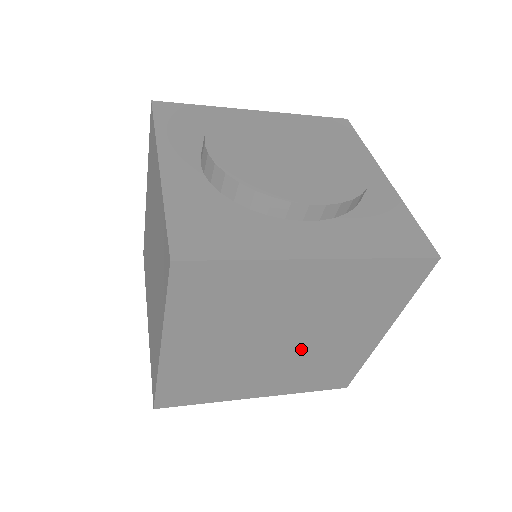
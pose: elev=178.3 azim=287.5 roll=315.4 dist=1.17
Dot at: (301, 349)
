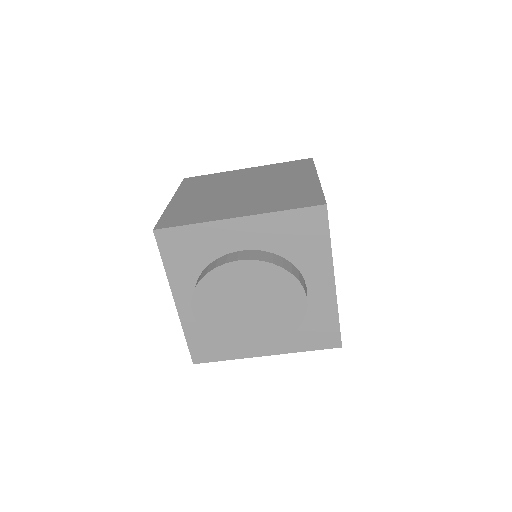
Dot at: (259, 190)
